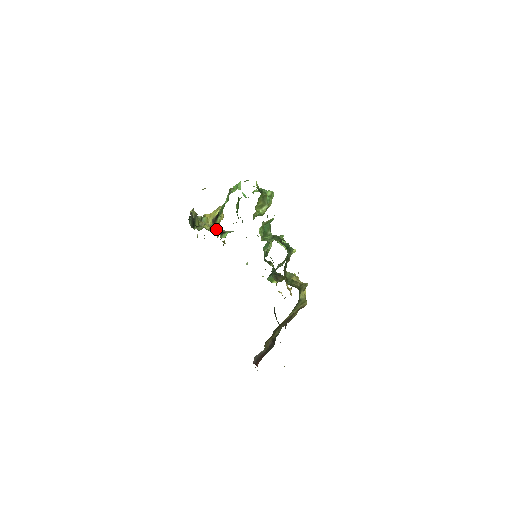
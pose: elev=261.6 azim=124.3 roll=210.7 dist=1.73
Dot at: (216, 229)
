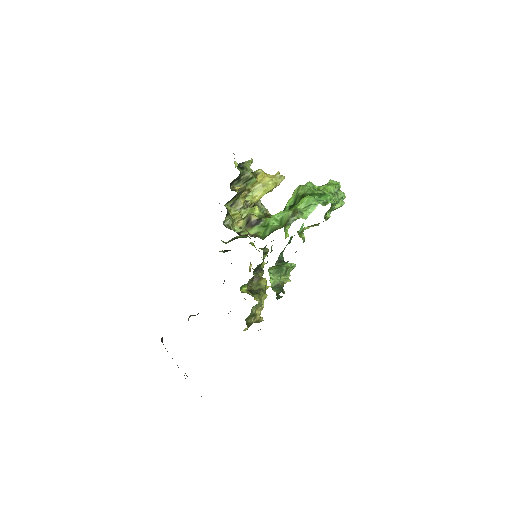
Dot at: (250, 207)
